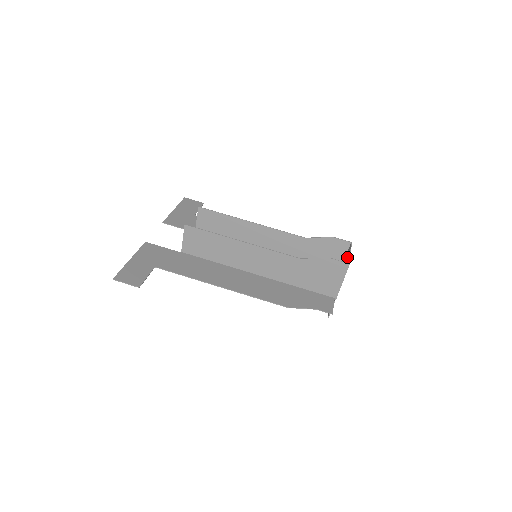
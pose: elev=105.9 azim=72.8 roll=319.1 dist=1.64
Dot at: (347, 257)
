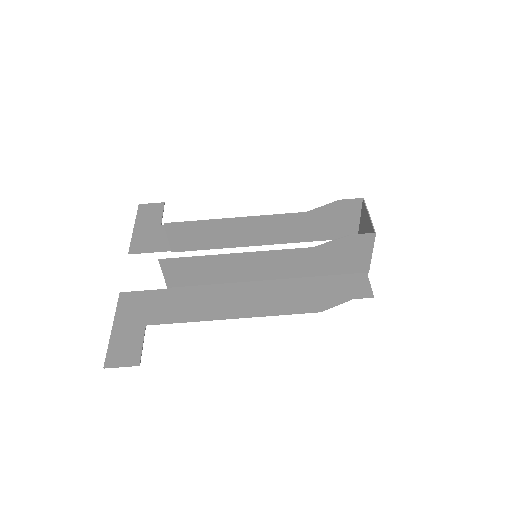
Dot at: (365, 219)
